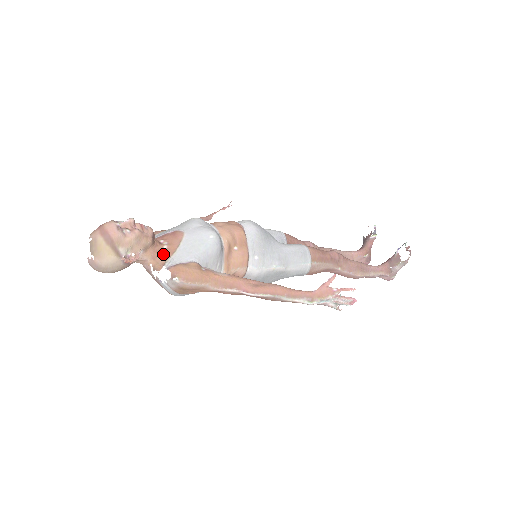
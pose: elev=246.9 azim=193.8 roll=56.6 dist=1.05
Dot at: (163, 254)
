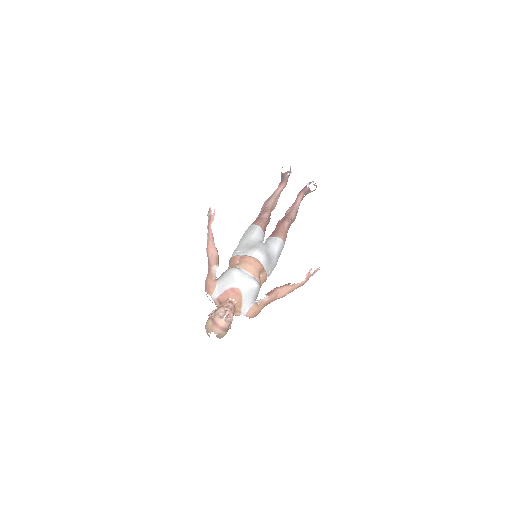
Dot at: (237, 307)
